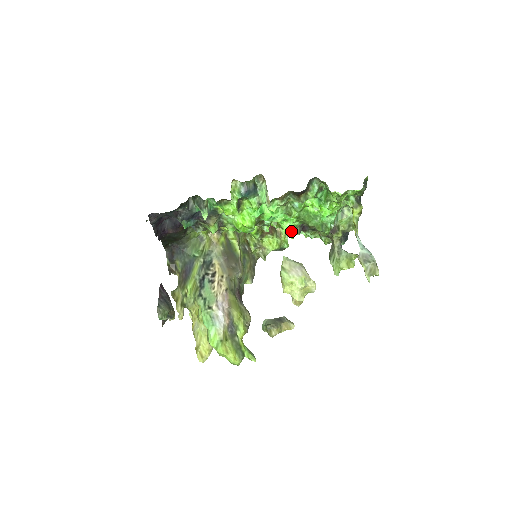
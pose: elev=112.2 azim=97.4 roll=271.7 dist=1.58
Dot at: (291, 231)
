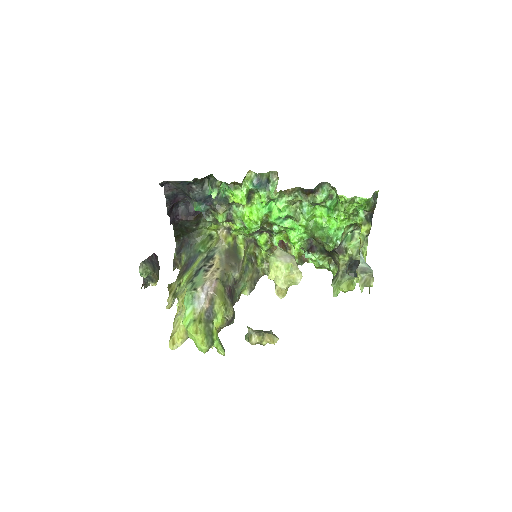
Dot at: (297, 241)
